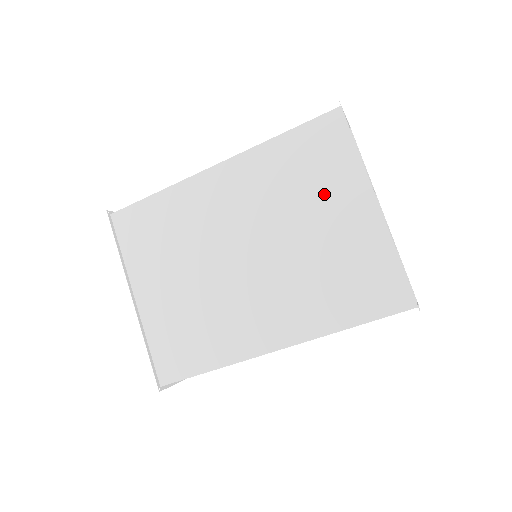
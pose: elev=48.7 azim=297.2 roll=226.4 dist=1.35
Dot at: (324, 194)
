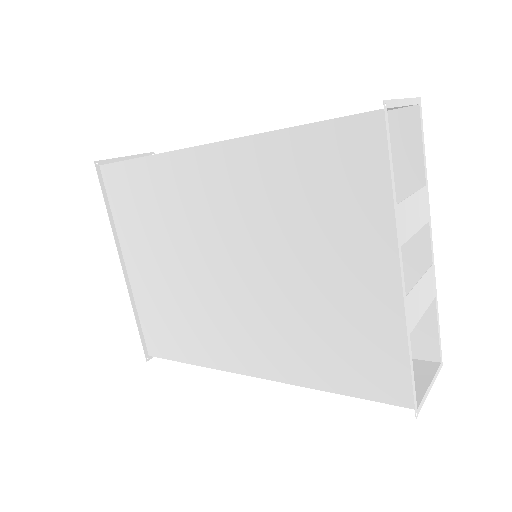
Dot at: (335, 233)
